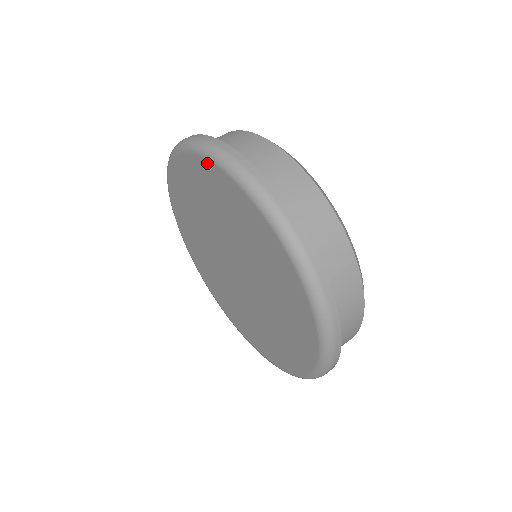
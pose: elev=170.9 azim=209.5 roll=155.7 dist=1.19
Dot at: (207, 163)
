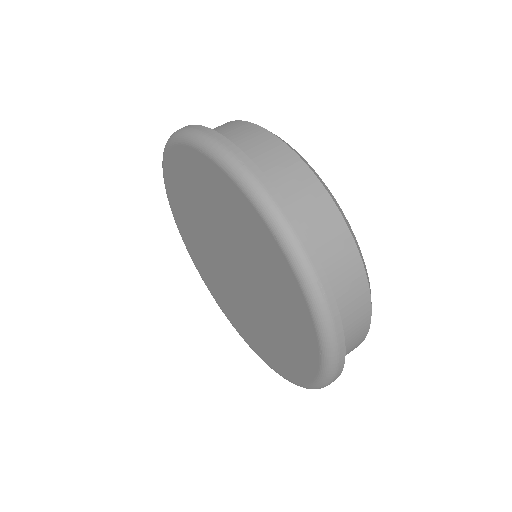
Dot at: (252, 209)
